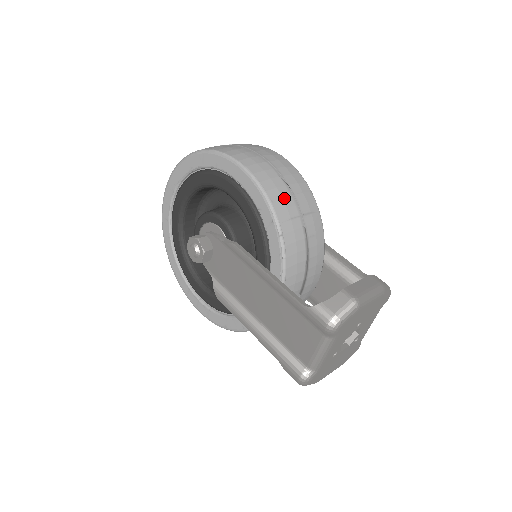
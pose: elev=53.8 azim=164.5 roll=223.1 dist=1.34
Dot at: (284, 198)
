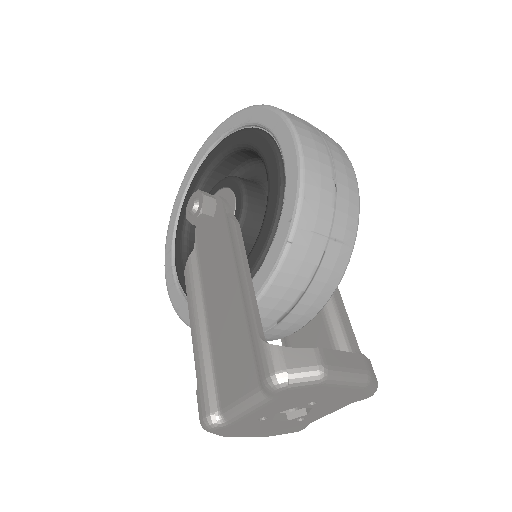
Dot at: (321, 204)
